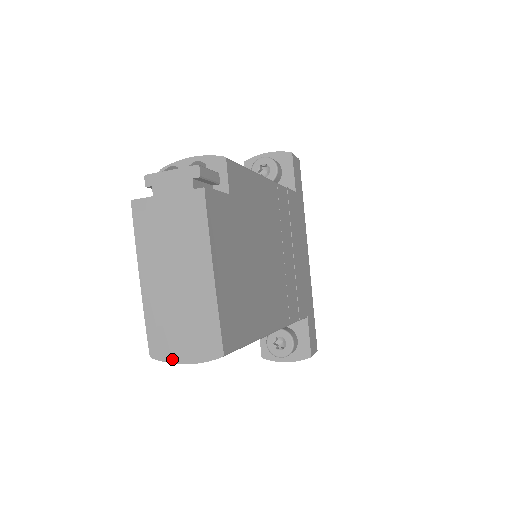
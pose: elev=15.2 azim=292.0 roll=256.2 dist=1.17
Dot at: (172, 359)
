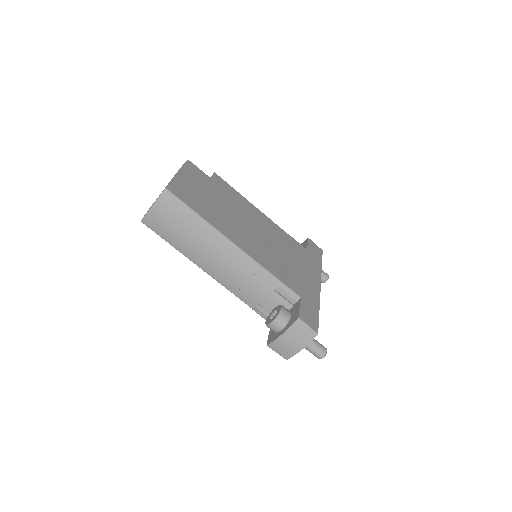
Dot at: (147, 212)
